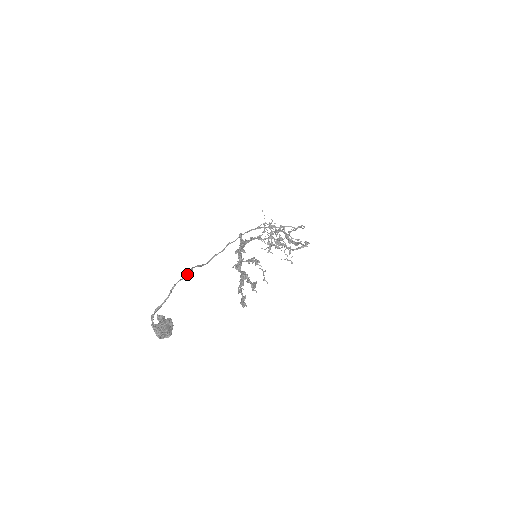
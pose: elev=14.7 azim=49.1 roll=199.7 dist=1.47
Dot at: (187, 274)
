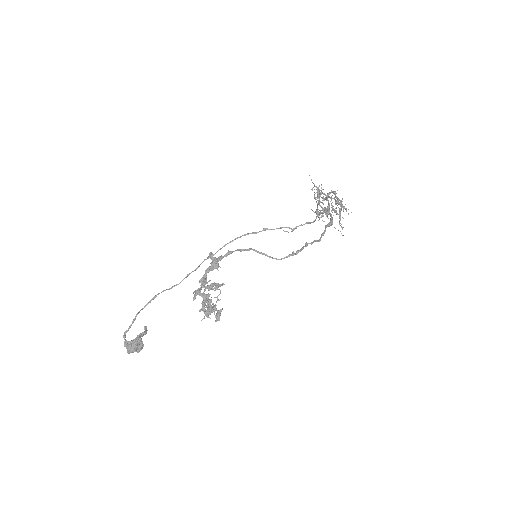
Dot at: (148, 303)
